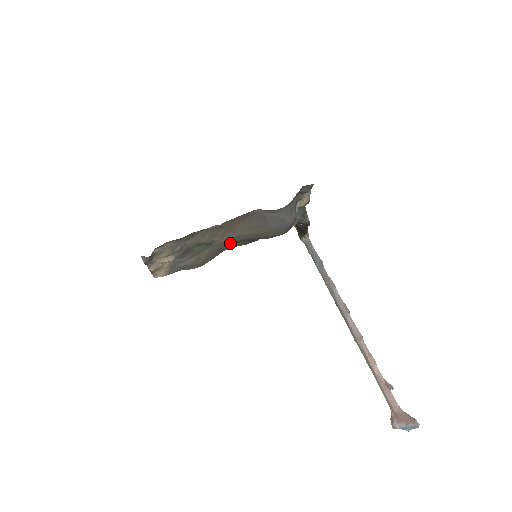
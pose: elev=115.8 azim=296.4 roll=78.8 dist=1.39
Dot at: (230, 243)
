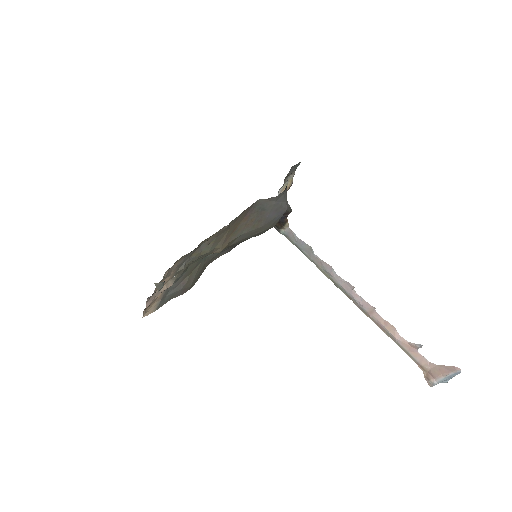
Dot at: occluded
